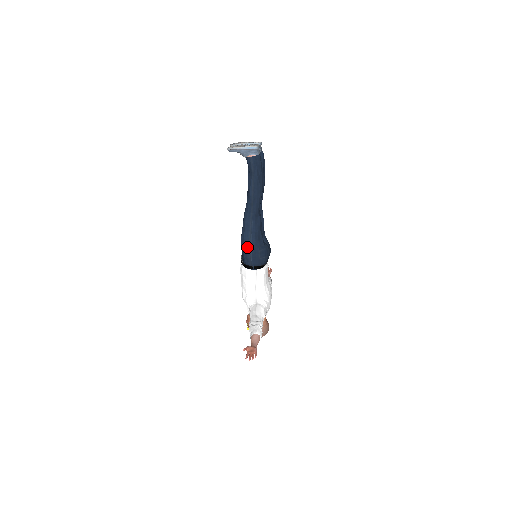
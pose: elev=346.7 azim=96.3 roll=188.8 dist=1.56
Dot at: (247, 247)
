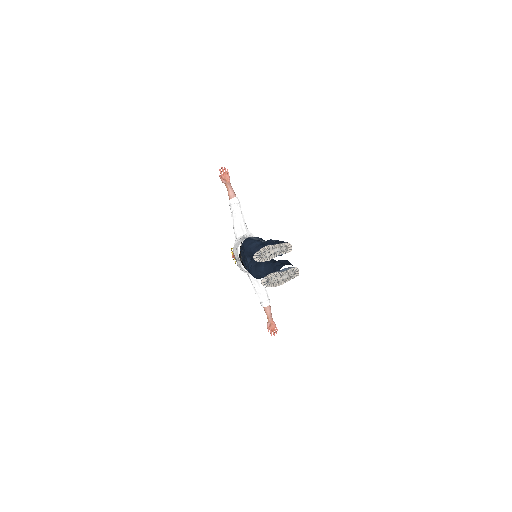
Dot at: occluded
